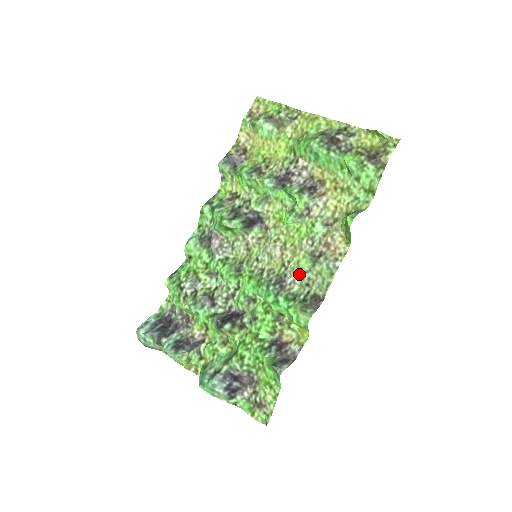
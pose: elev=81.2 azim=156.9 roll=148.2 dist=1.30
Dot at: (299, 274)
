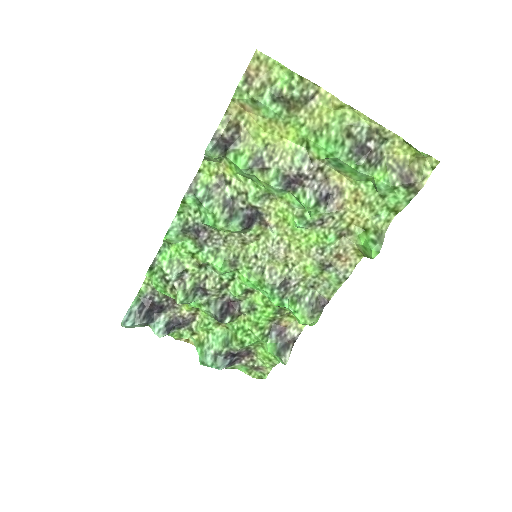
Dot at: (305, 278)
